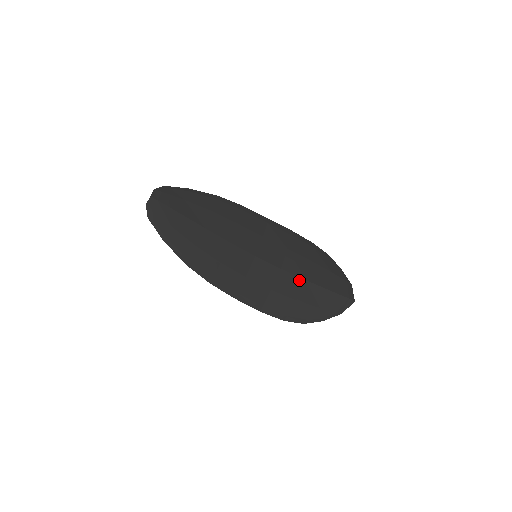
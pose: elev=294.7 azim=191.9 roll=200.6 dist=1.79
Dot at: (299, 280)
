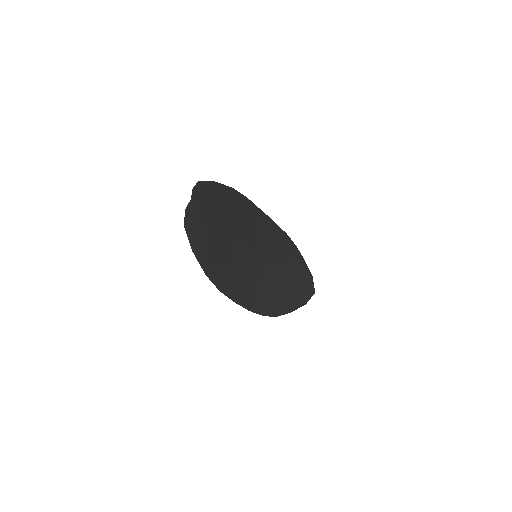
Dot at: (282, 277)
